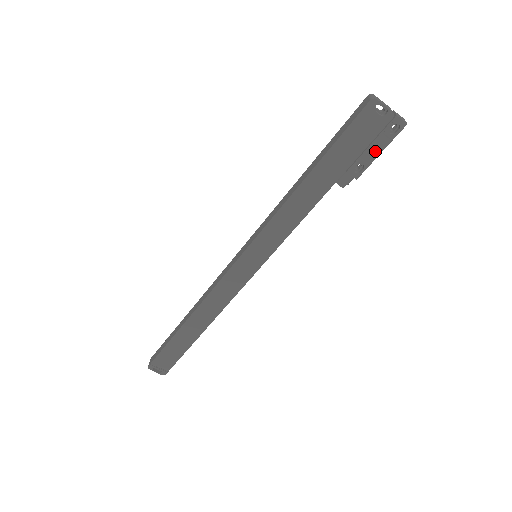
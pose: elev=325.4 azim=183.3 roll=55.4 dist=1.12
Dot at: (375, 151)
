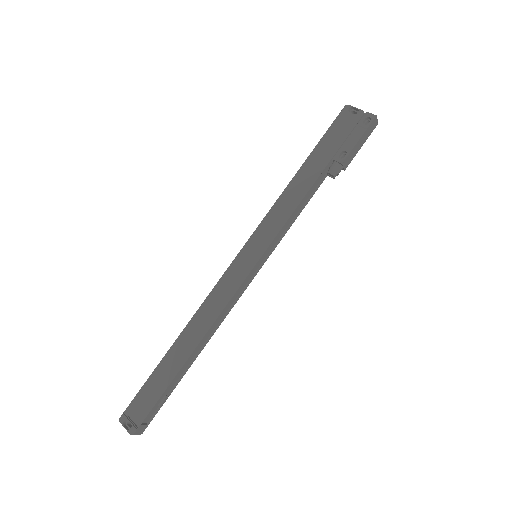
Dot at: (354, 139)
